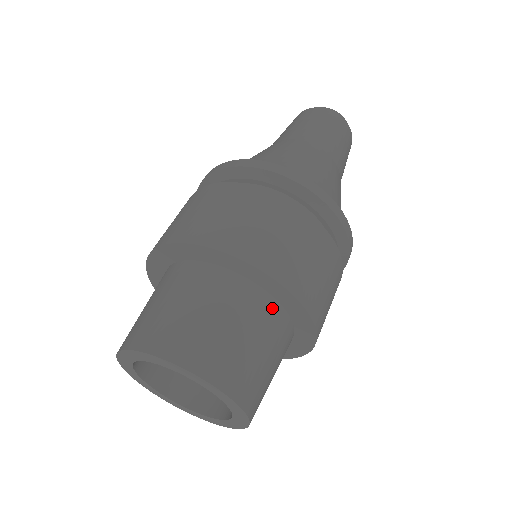
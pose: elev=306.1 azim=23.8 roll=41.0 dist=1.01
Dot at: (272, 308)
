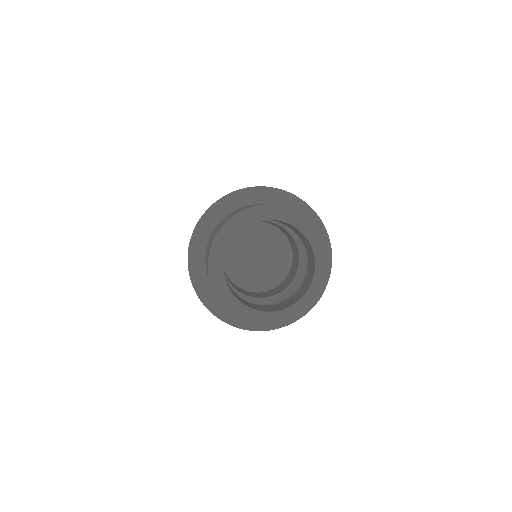
Dot at: occluded
